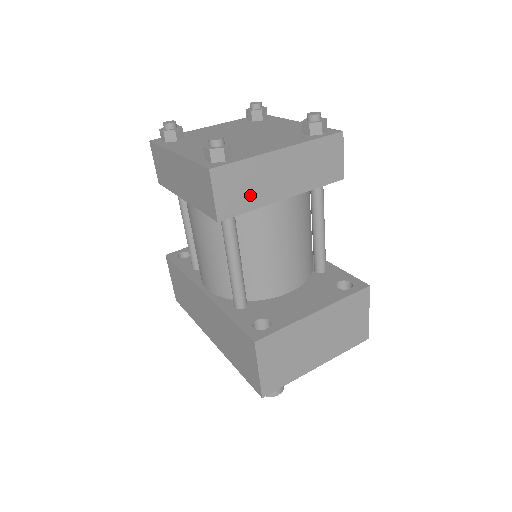
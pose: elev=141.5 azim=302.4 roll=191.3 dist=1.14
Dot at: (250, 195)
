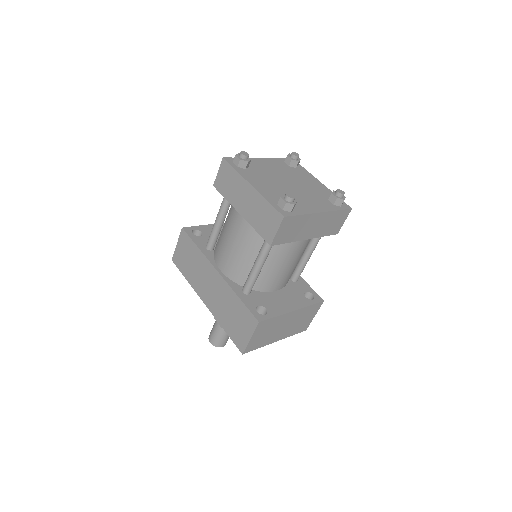
Dot at: (293, 234)
